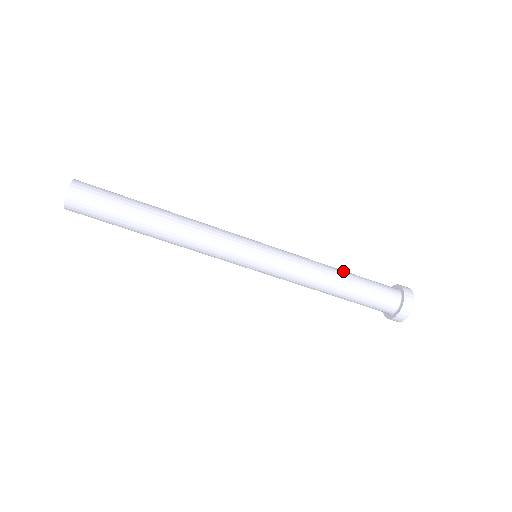
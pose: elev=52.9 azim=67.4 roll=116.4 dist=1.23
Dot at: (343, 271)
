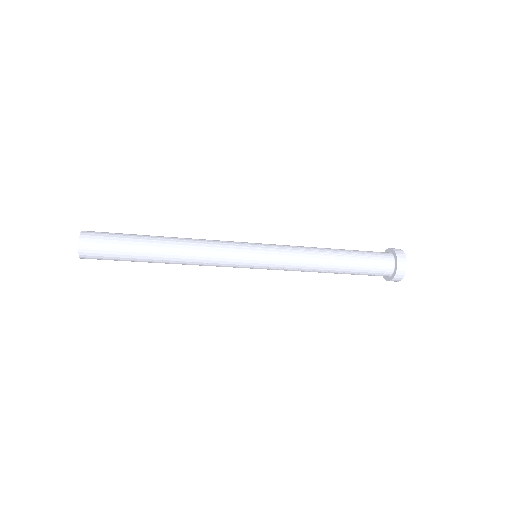
Dot at: (335, 249)
